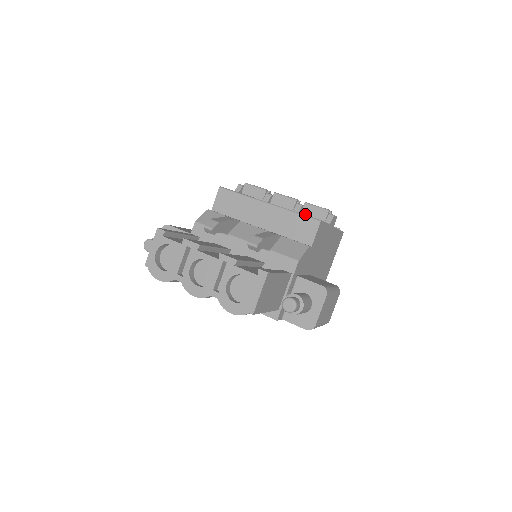
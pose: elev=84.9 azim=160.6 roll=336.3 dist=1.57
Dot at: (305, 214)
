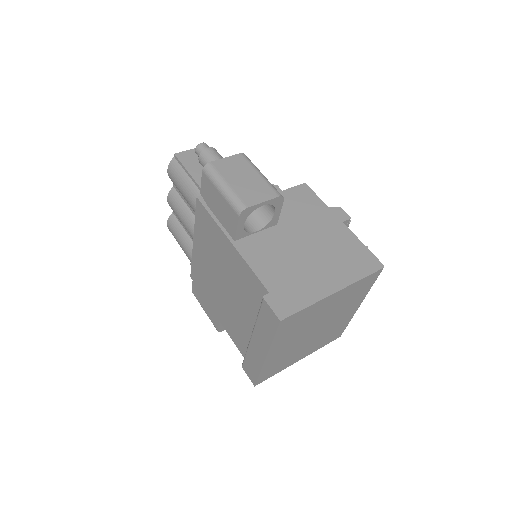
Dot at: occluded
